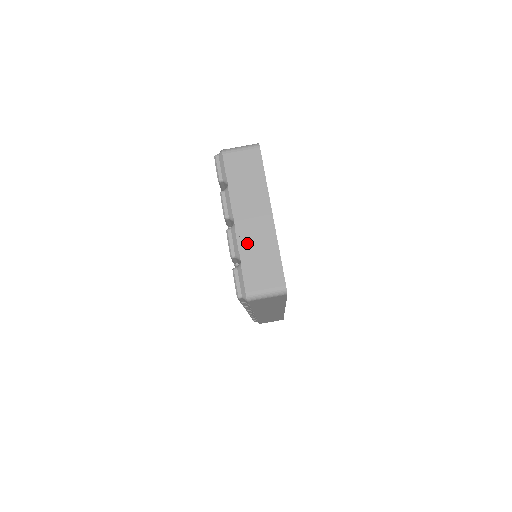
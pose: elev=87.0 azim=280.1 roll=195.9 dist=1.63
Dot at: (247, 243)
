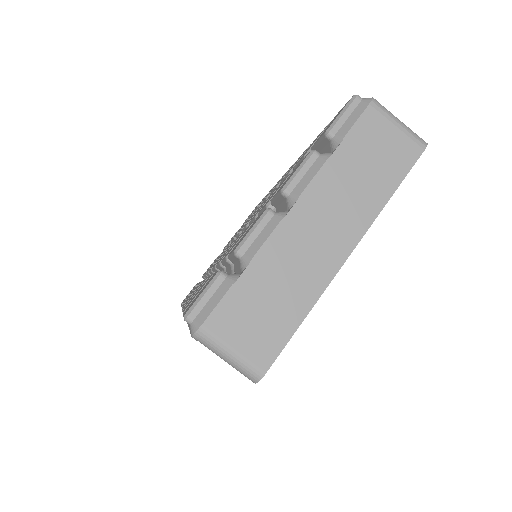
Dot at: (276, 258)
